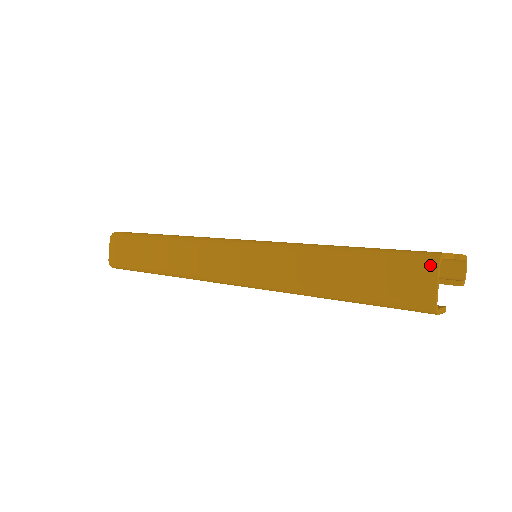
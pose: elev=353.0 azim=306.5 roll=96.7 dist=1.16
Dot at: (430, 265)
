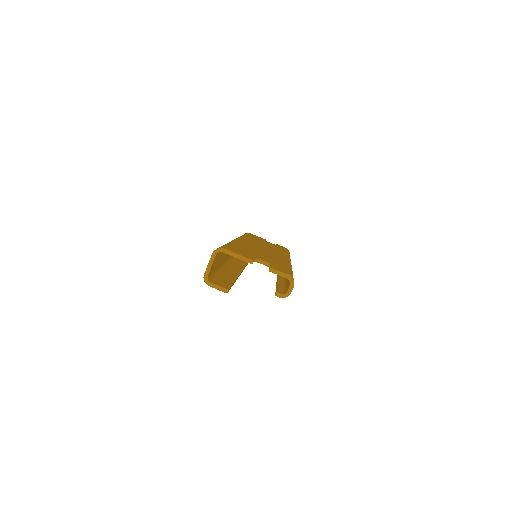
Dot at: (213, 252)
